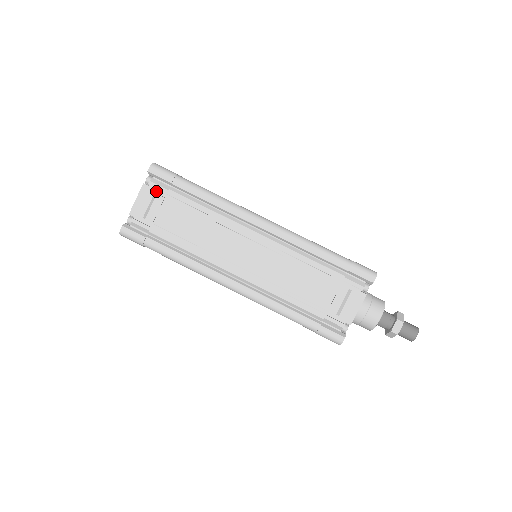
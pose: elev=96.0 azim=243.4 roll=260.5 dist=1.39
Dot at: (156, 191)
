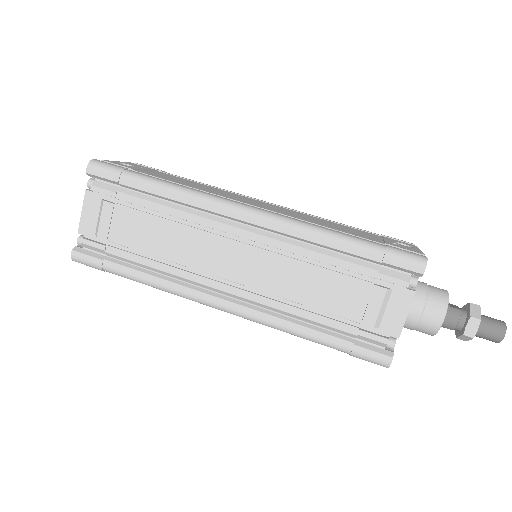
Dot at: (103, 197)
